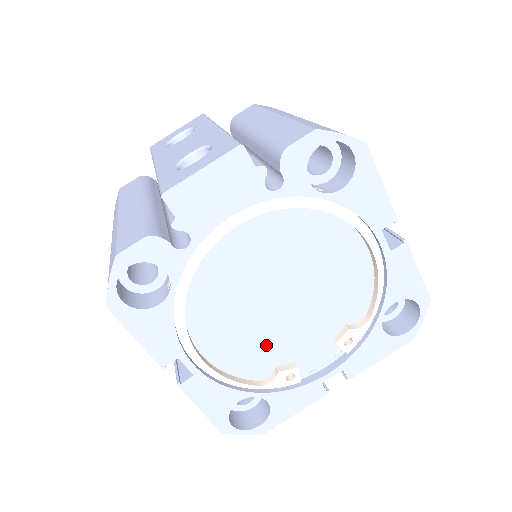
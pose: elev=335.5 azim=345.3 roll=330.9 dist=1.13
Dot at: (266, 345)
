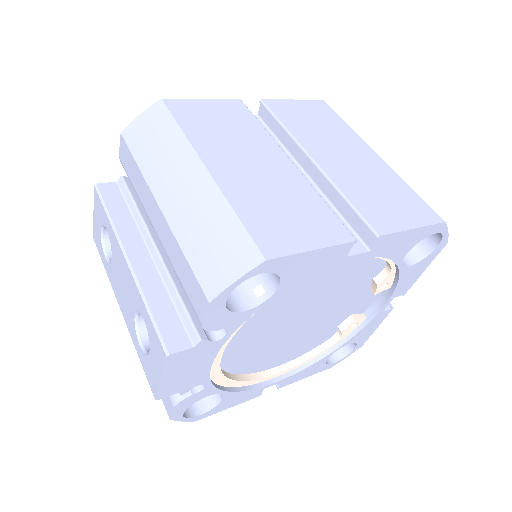
Dot at: (318, 331)
